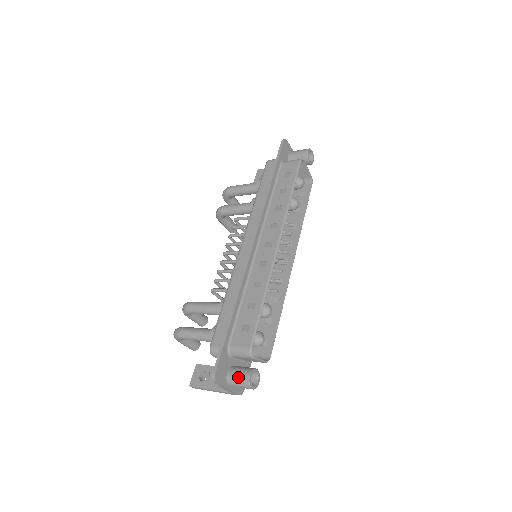
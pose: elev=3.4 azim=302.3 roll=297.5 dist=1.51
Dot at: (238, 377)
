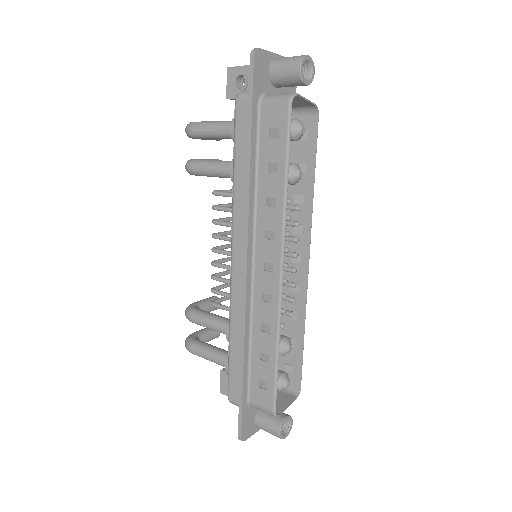
Dot at: (267, 430)
